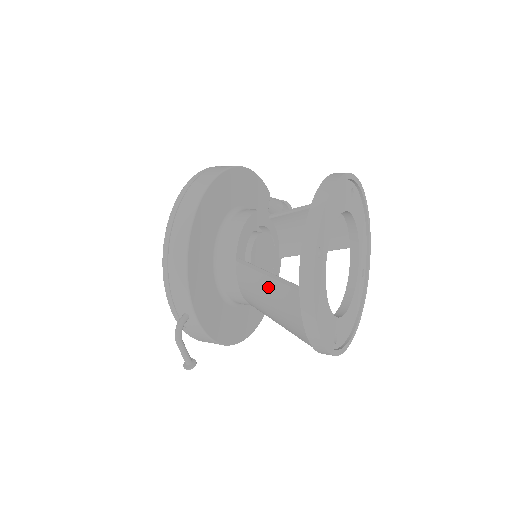
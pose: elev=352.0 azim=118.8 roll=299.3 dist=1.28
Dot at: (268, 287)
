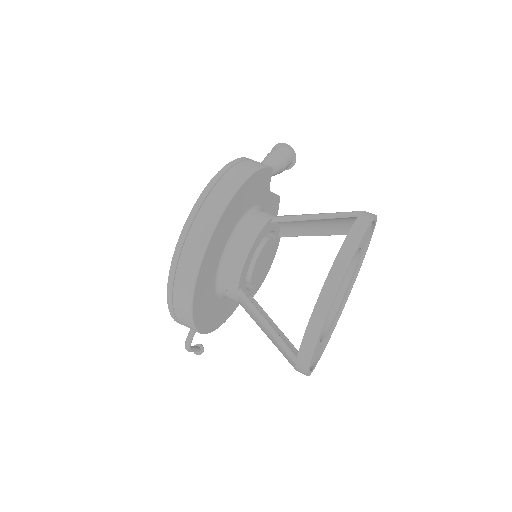
Dot at: (268, 335)
